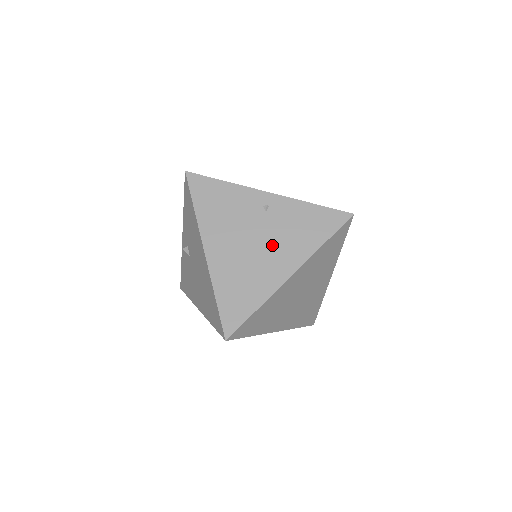
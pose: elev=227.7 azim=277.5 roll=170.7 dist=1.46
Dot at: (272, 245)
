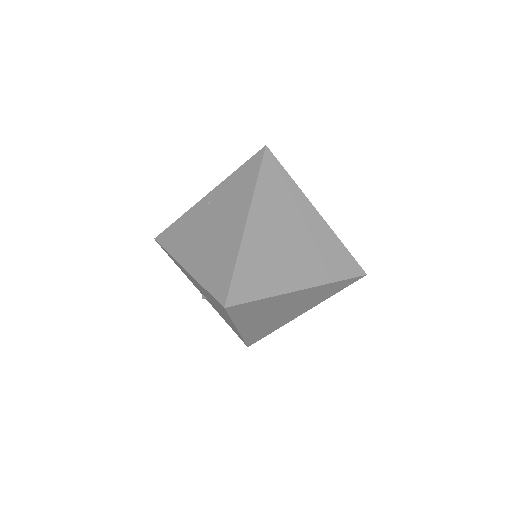
Dot at: (224, 219)
